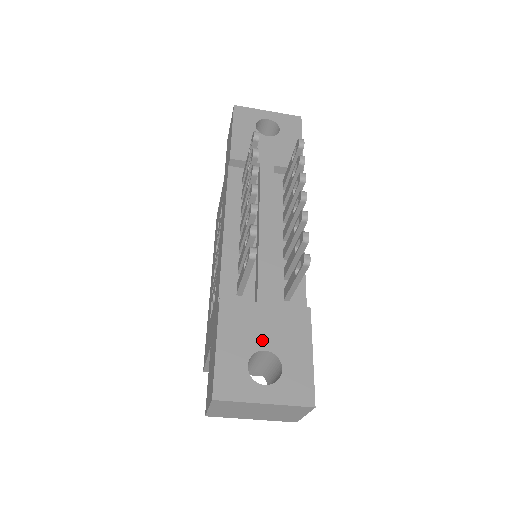
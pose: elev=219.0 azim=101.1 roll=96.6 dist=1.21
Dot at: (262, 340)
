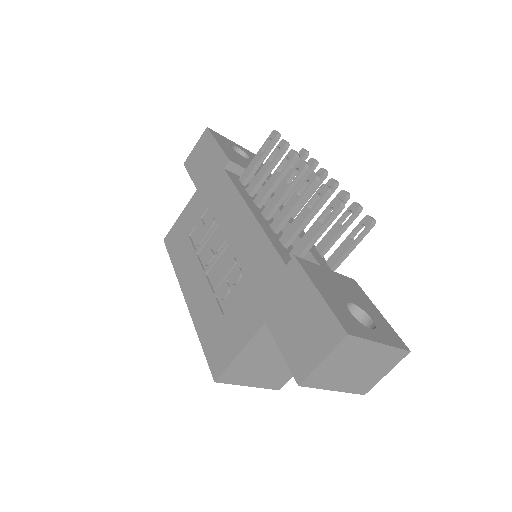
Dot at: (344, 295)
